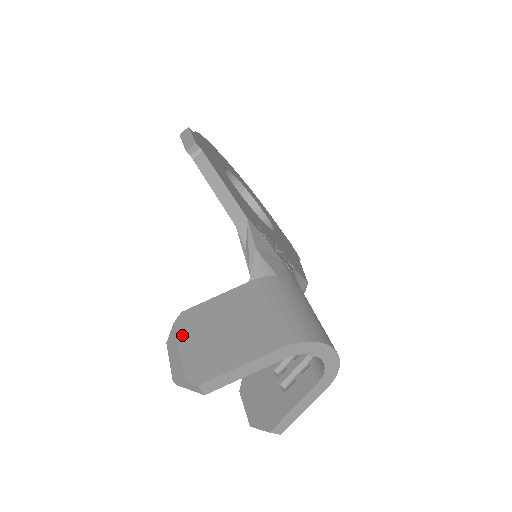
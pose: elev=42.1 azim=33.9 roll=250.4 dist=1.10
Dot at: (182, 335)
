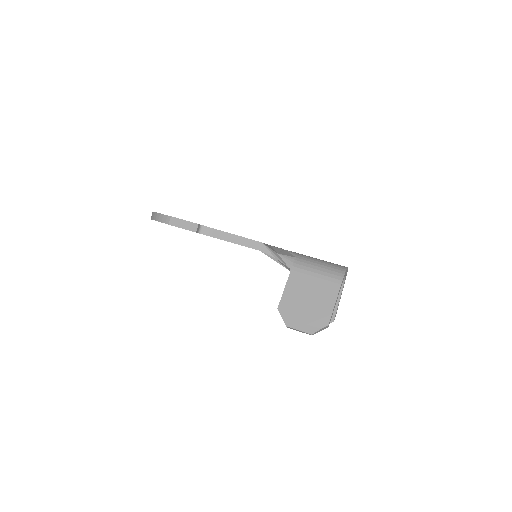
Dot at: (293, 316)
